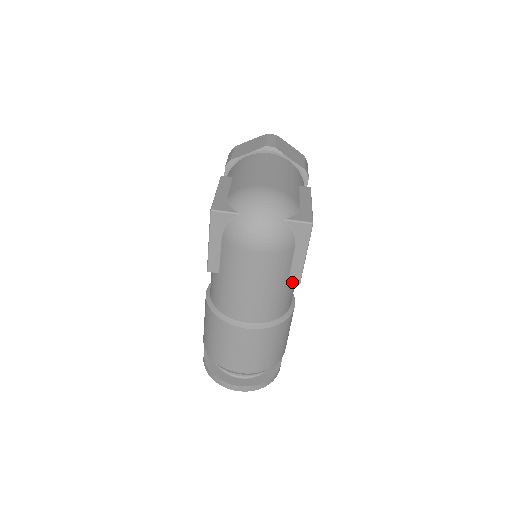
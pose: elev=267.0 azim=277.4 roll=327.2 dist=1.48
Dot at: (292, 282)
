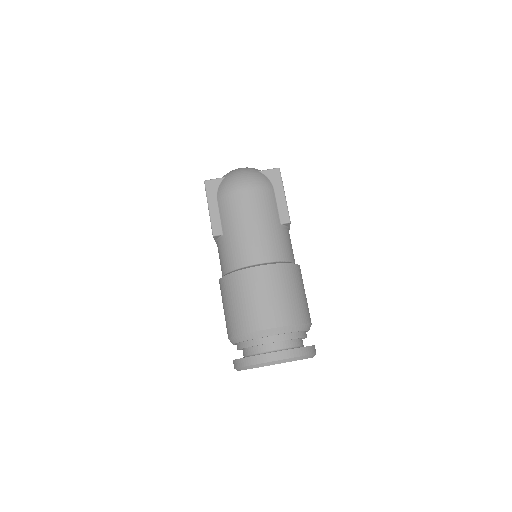
Dot at: (284, 222)
